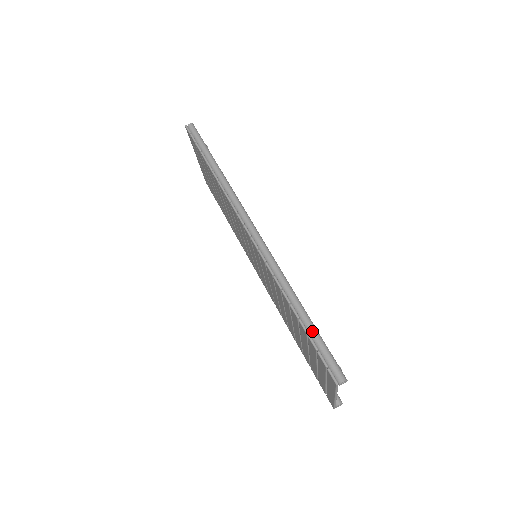
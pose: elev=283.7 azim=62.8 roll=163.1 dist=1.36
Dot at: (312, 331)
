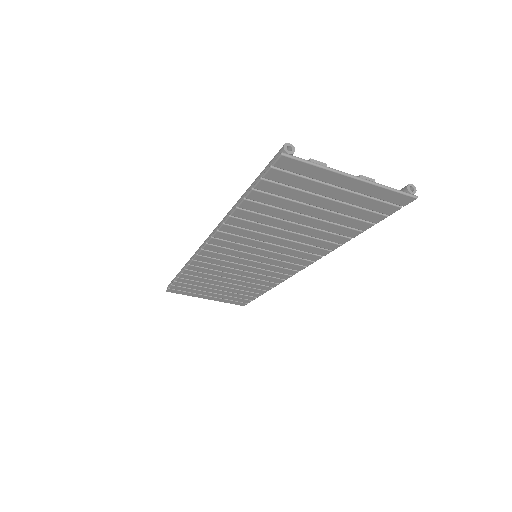
Dot at: (253, 183)
